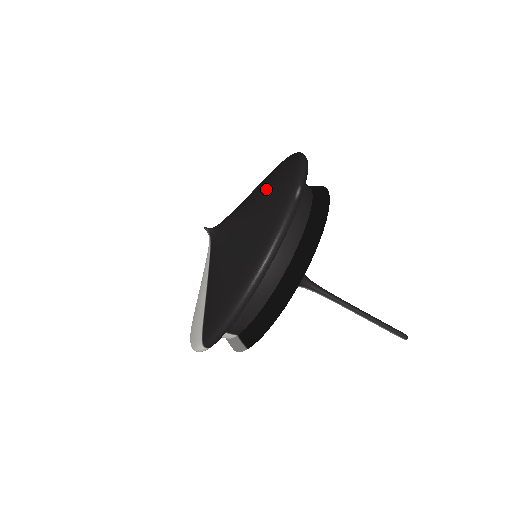
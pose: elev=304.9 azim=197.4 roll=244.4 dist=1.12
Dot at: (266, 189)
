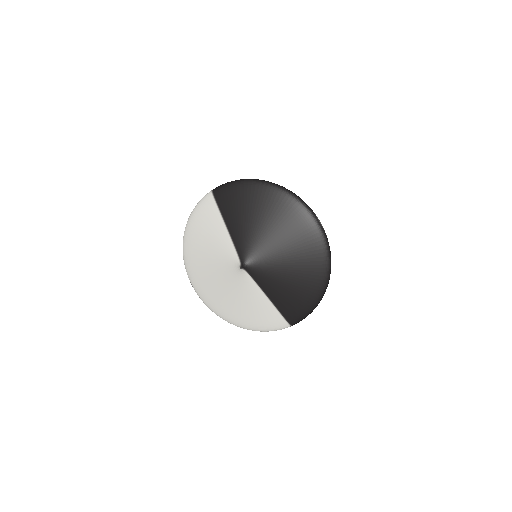
Dot at: (278, 223)
